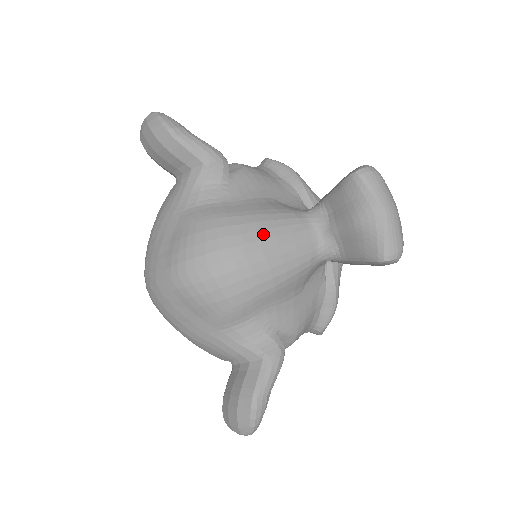
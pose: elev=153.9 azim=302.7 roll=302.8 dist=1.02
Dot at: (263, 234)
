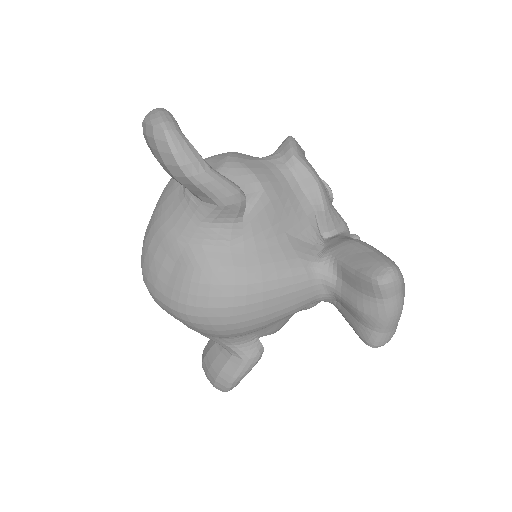
Dot at: (267, 295)
